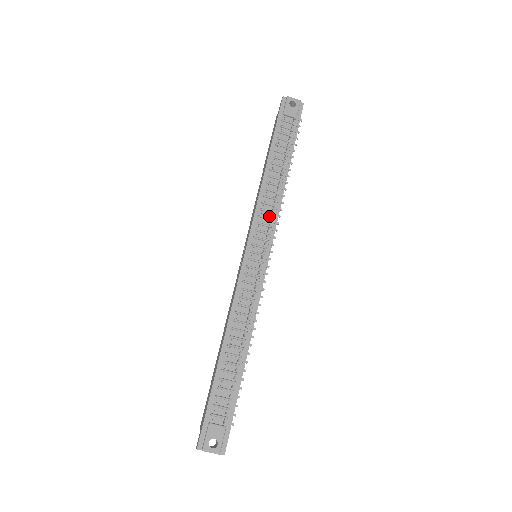
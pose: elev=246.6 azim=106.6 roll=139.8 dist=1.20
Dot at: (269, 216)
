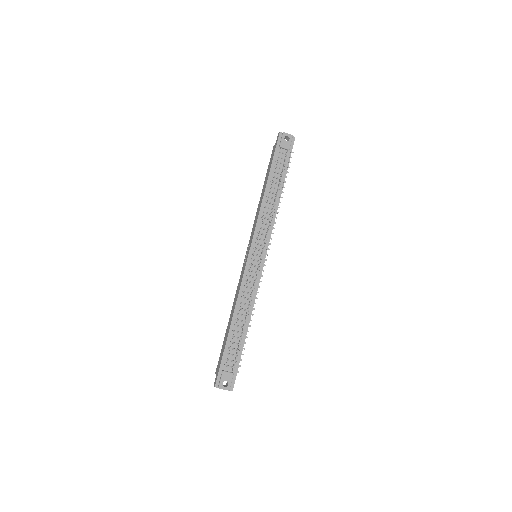
Dot at: (266, 227)
